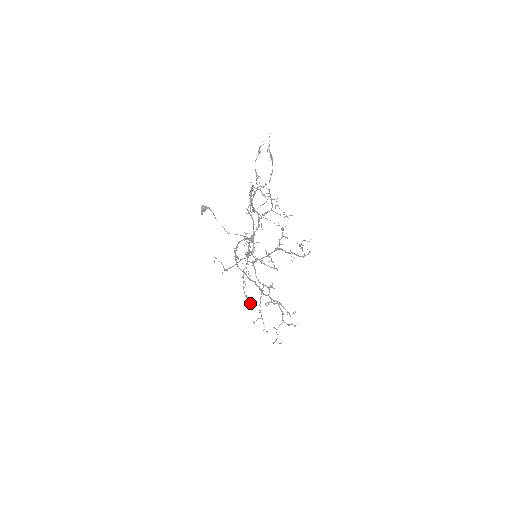
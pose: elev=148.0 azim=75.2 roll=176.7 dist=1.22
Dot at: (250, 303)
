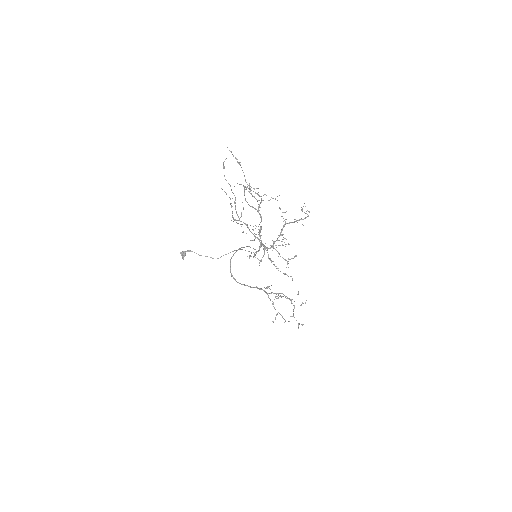
Dot at: (291, 276)
